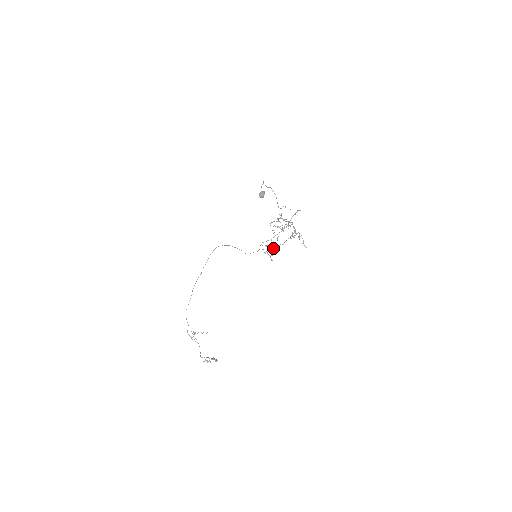
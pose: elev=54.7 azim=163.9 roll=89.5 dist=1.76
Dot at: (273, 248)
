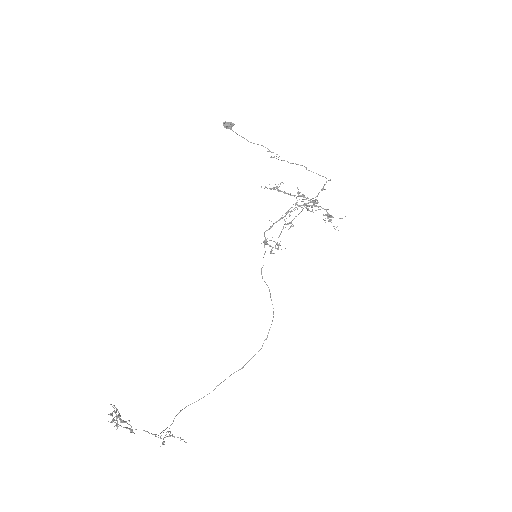
Dot at: (279, 236)
